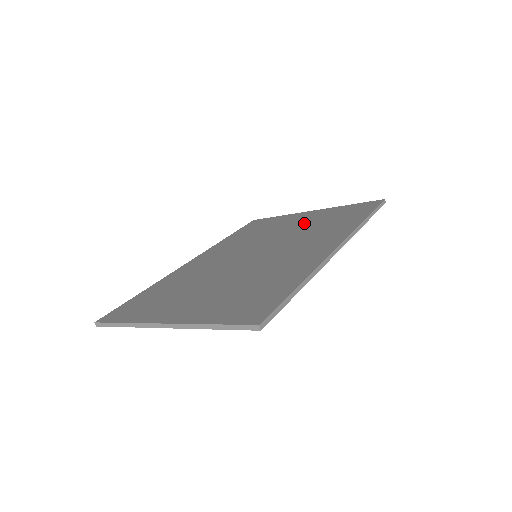
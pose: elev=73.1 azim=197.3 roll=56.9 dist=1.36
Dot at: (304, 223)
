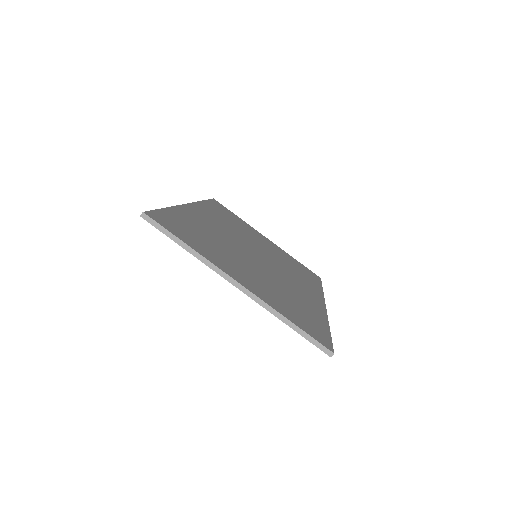
Dot at: (273, 250)
